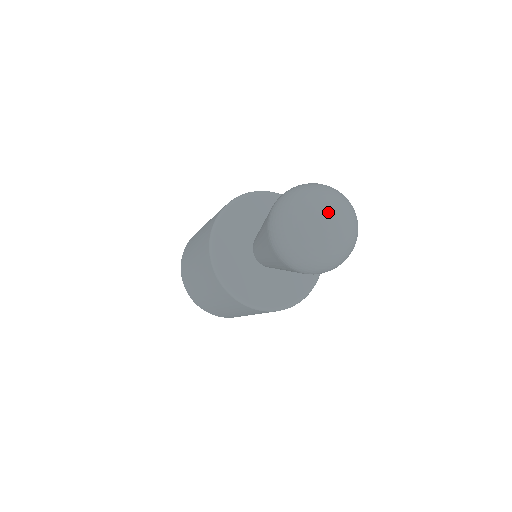
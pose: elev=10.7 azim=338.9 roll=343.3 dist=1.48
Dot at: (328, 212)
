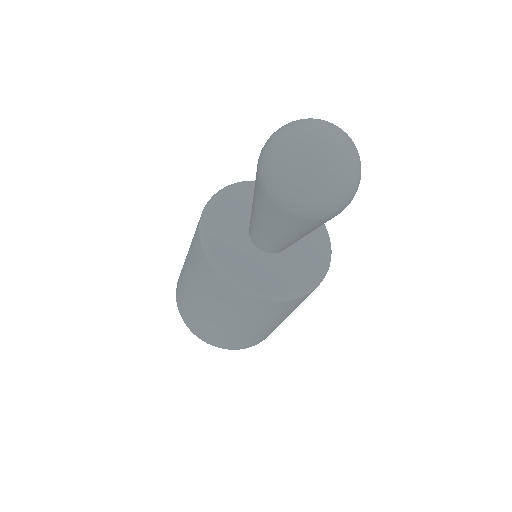
Dot at: (324, 129)
